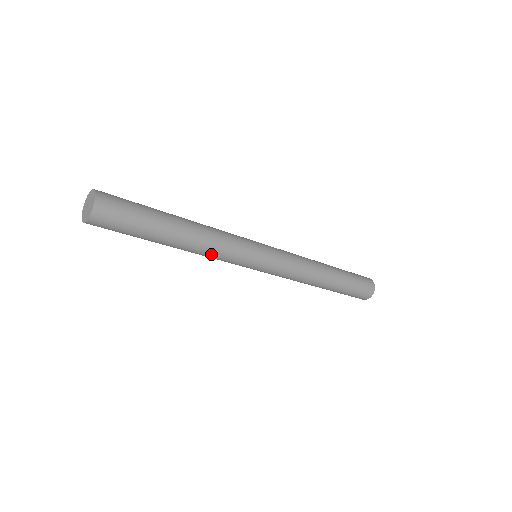
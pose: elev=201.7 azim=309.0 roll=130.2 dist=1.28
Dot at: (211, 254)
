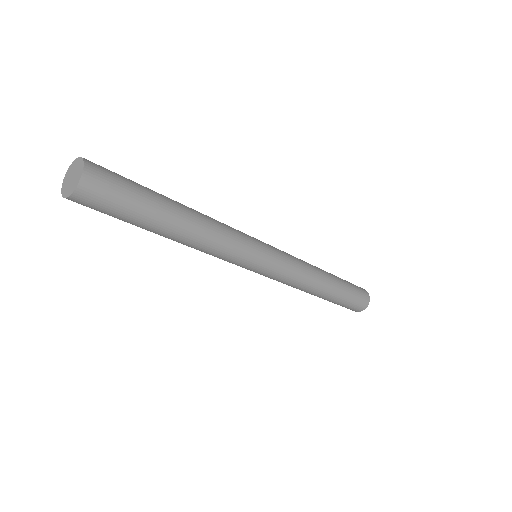
Dot at: (219, 237)
